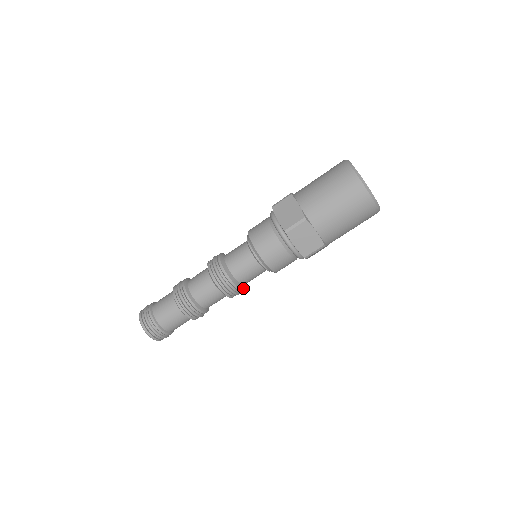
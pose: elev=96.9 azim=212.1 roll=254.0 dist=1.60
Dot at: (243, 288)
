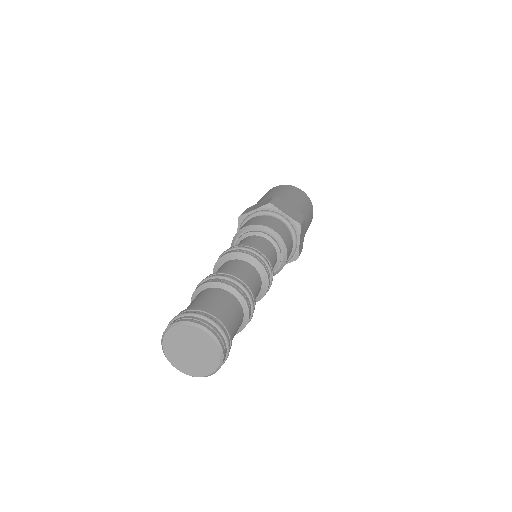
Dot at: occluded
